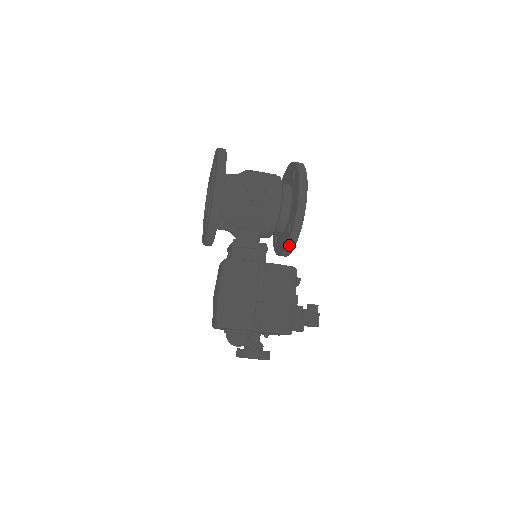
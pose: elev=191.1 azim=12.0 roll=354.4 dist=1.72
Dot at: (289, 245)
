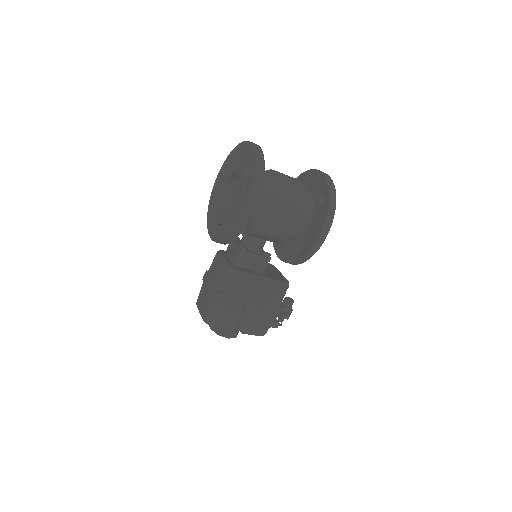
Dot at: (291, 263)
